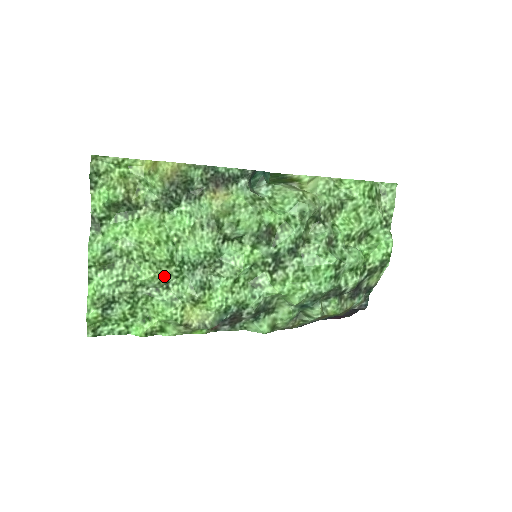
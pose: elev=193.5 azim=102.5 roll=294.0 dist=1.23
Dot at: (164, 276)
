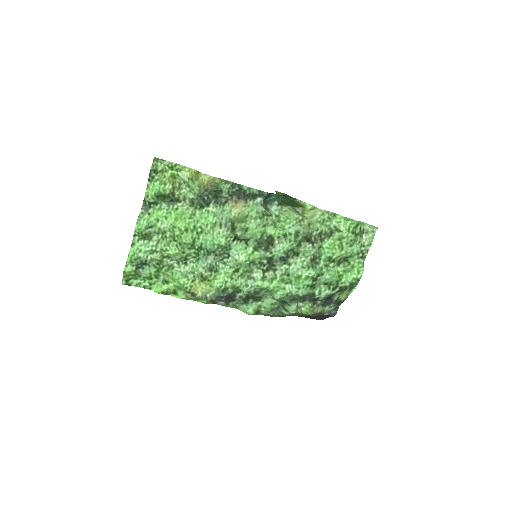
Dot at: (185, 254)
